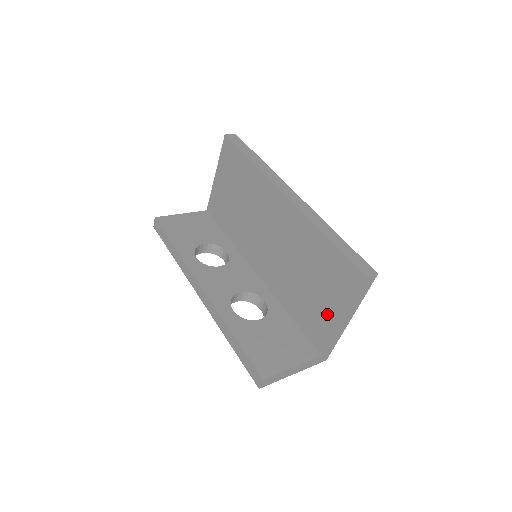
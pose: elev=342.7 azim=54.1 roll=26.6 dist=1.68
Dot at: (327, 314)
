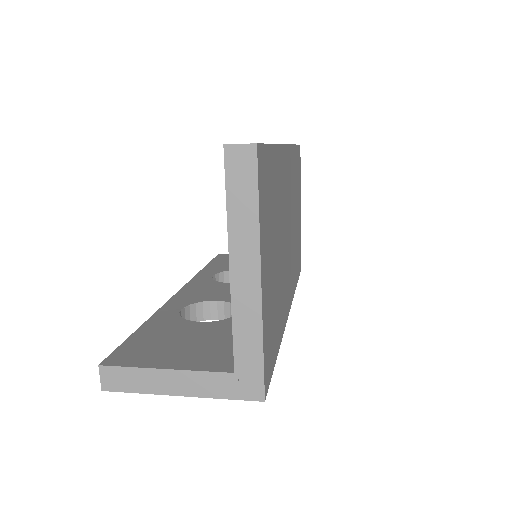
Dot at: occluded
